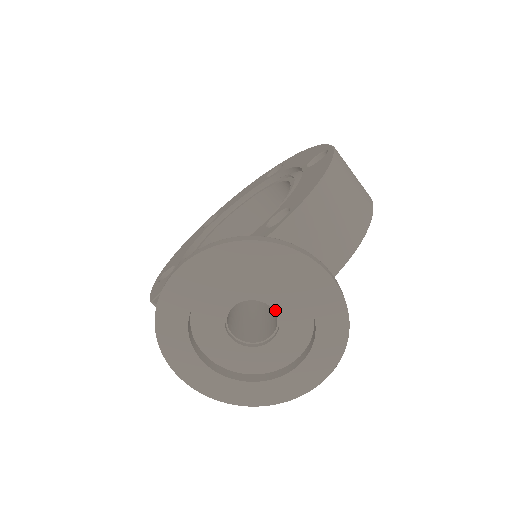
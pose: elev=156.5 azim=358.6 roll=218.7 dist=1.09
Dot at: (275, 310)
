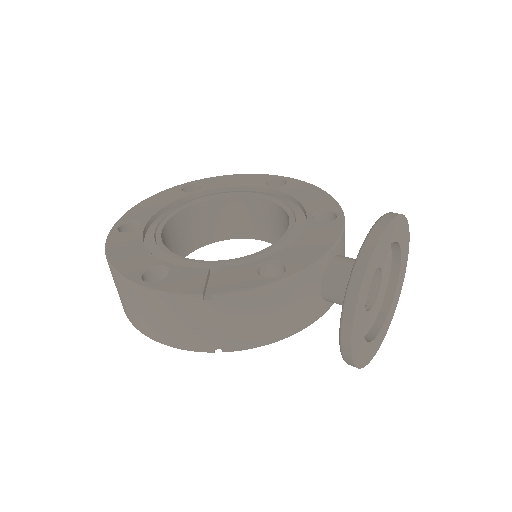
Dot at: (382, 278)
